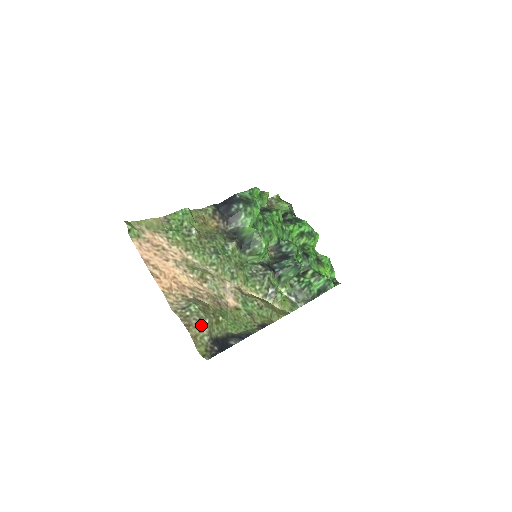
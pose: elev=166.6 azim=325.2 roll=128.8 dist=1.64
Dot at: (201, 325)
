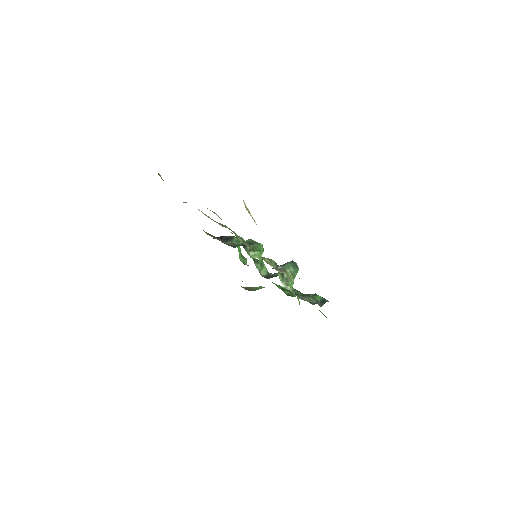
Dot at: occluded
